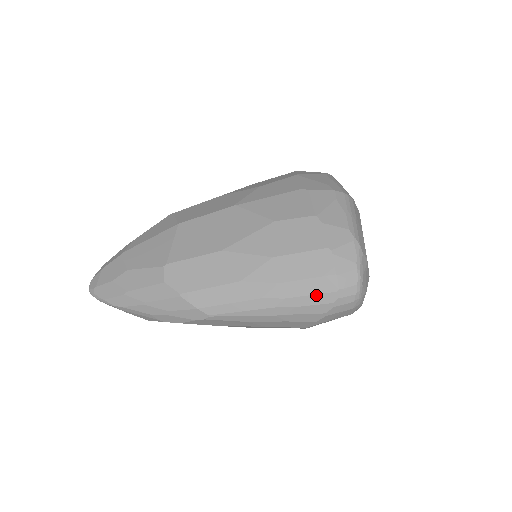
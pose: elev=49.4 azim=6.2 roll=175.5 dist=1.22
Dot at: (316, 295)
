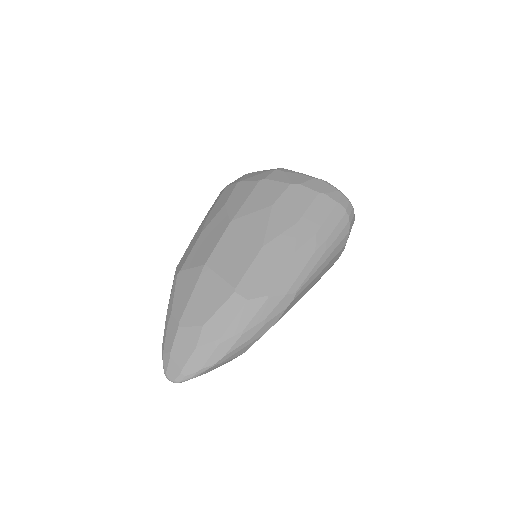
Dot at: (339, 223)
